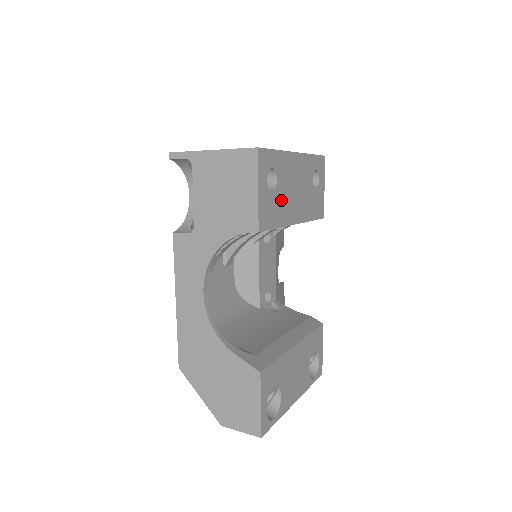
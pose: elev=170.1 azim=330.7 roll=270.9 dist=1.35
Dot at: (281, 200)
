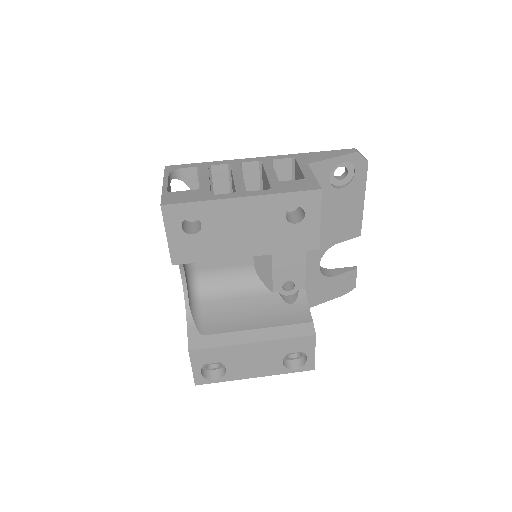
Dot at: (212, 240)
